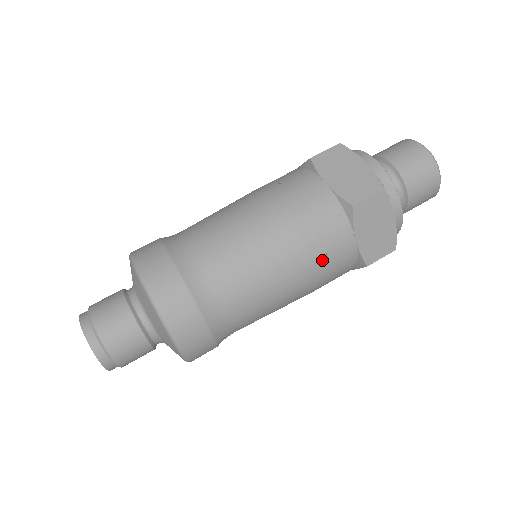
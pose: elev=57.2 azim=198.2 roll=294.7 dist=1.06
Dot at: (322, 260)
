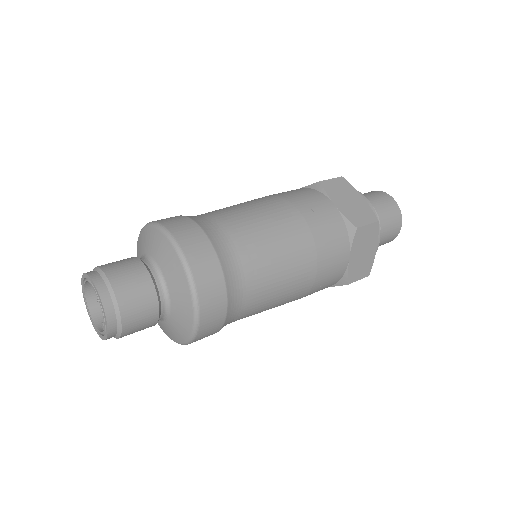
Dot at: (309, 213)
